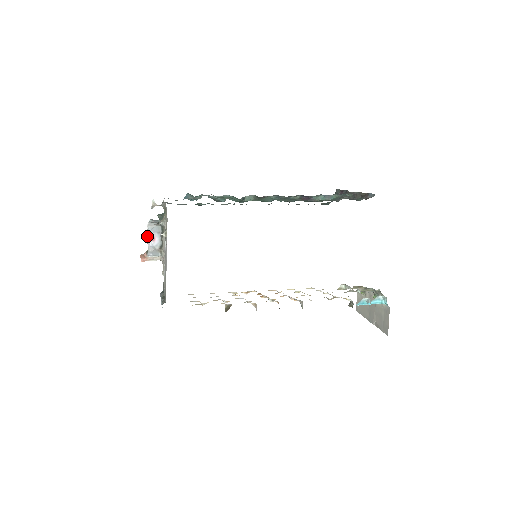
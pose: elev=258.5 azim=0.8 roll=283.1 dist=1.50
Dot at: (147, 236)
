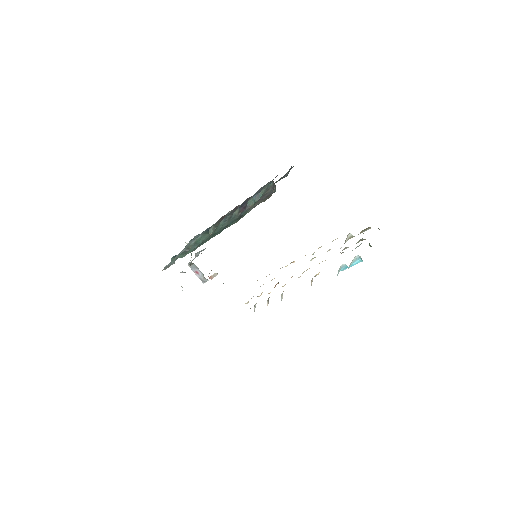
Dot at: occluded
